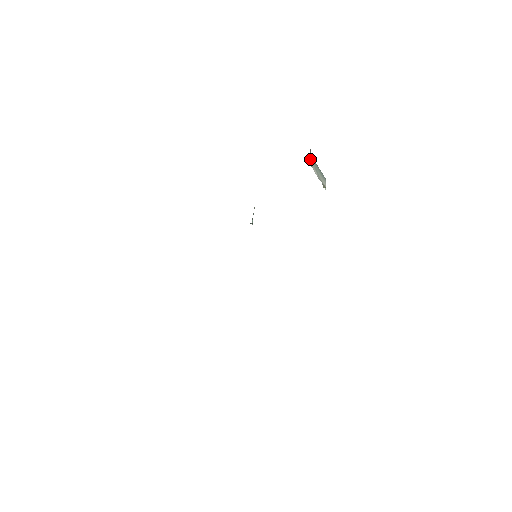
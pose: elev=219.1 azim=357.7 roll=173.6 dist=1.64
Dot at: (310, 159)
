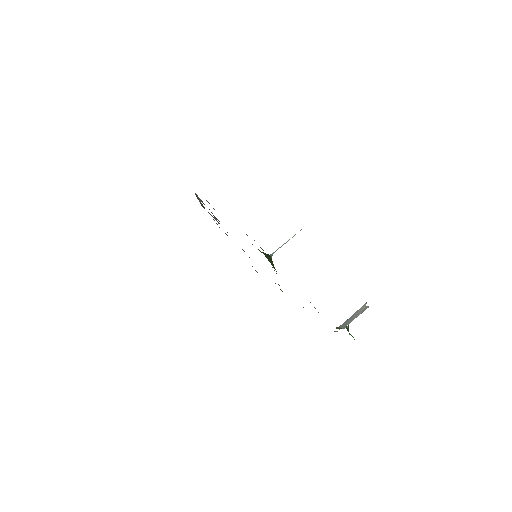
Dot at: (357, 314)
